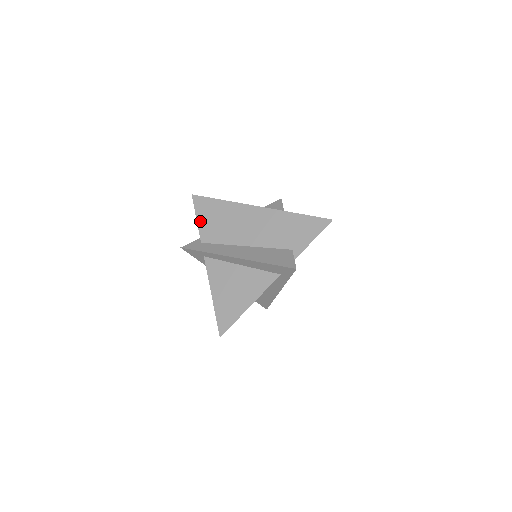
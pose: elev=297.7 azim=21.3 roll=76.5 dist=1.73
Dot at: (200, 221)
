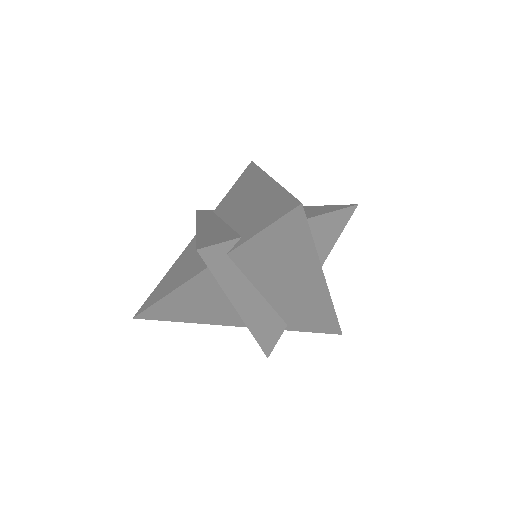
Dot at: (232, 189)
